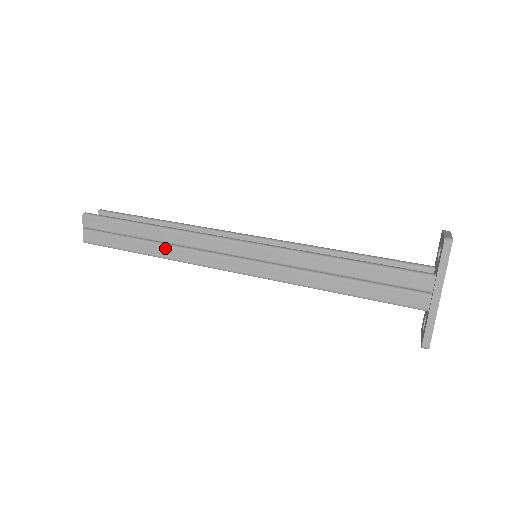
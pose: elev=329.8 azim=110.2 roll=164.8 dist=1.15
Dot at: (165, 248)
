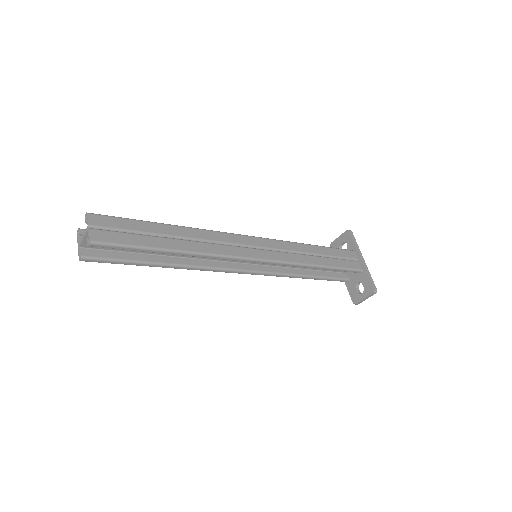
Dot at: (193, 243)
